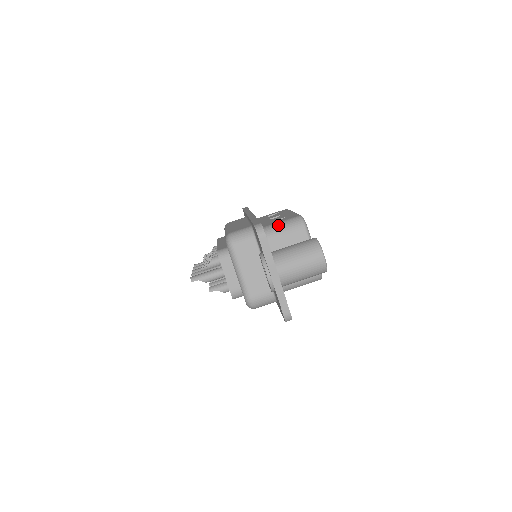
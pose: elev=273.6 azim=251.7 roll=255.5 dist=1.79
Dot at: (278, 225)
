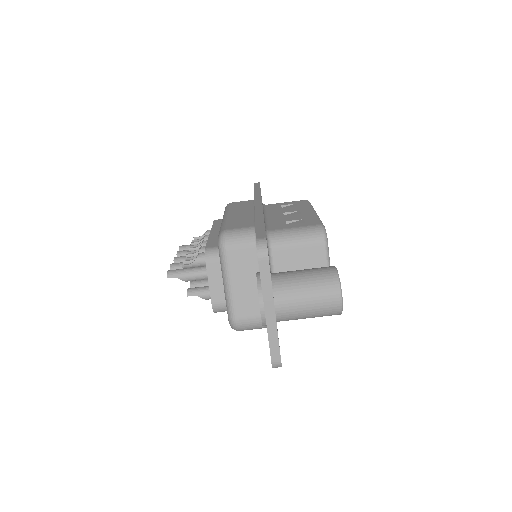
Dot at: (290, 232)
